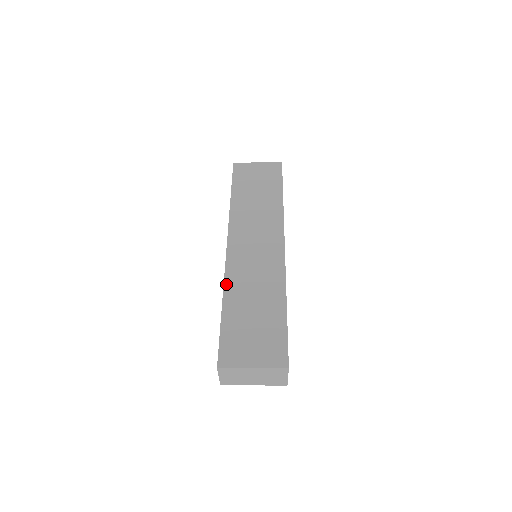
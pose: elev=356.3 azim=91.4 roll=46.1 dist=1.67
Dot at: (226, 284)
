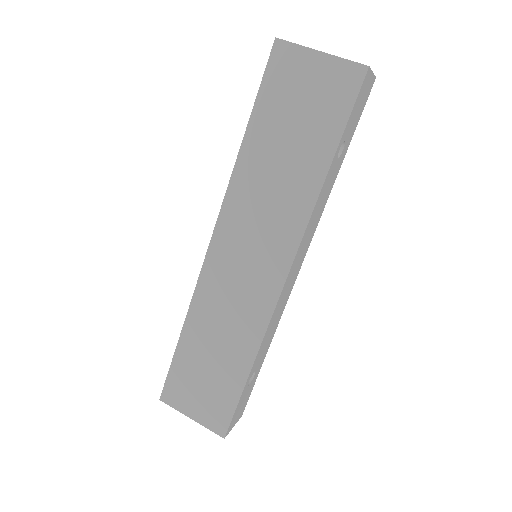
Dot at: (192, 306)
